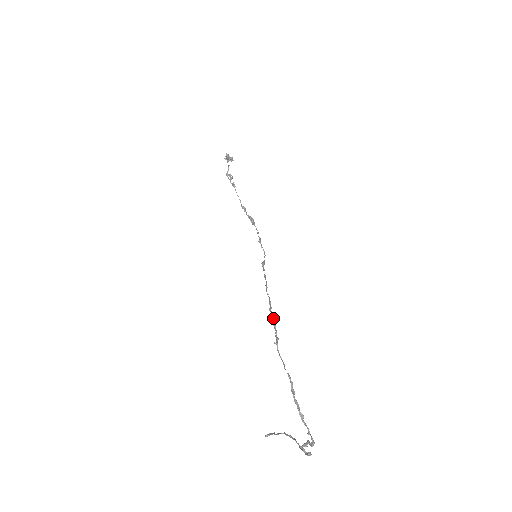
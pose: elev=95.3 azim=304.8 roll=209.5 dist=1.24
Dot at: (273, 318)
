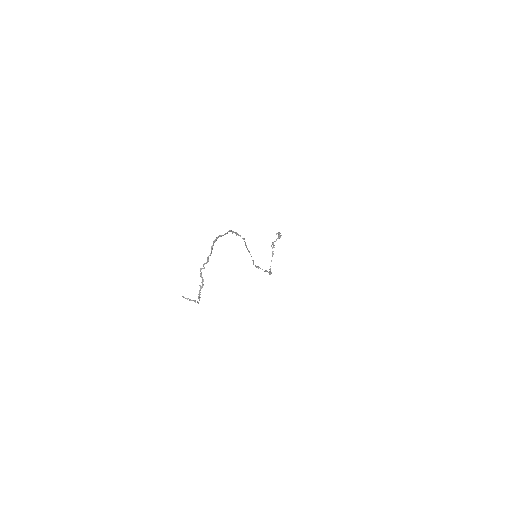
Dot at: (239, 235)
